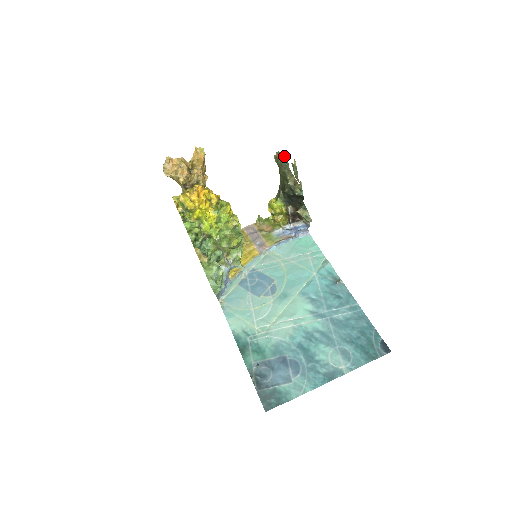
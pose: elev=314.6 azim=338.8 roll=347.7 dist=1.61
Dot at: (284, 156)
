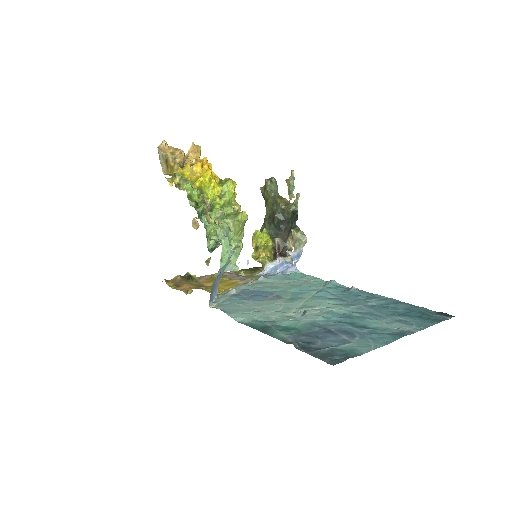
Dot at: (275, 179)
